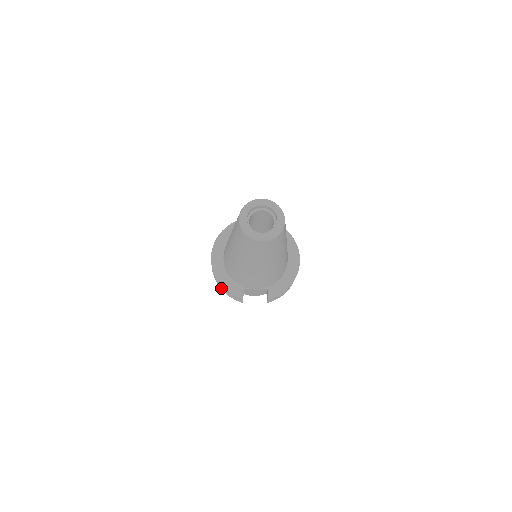
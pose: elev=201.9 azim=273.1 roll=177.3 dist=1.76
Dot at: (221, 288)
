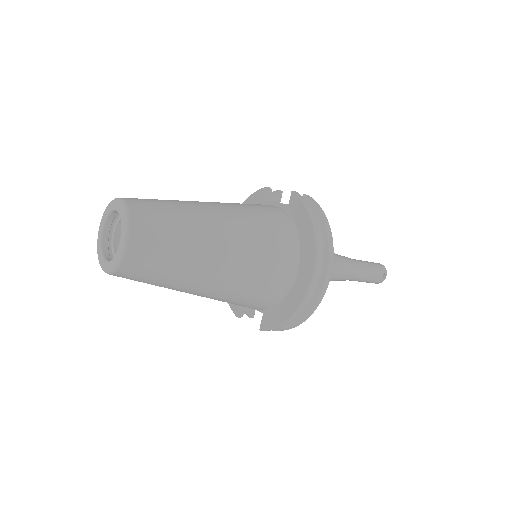
Dot at: occluded
